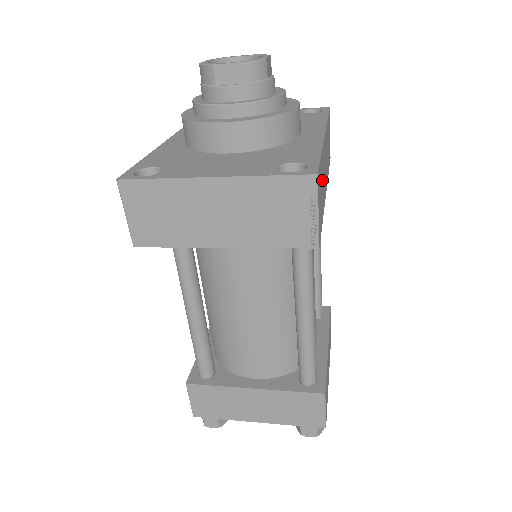
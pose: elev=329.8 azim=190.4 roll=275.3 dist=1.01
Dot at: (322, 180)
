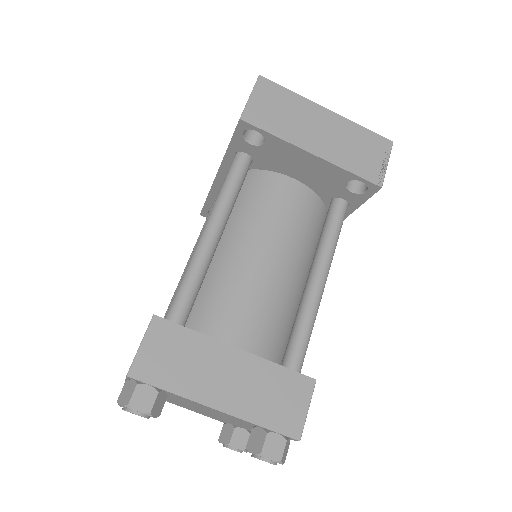
Dot at: occluded
